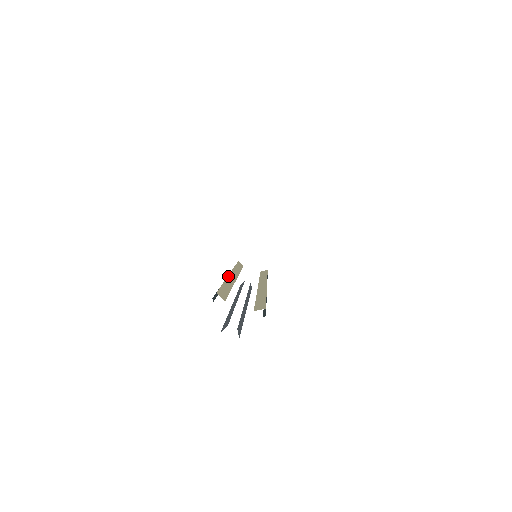
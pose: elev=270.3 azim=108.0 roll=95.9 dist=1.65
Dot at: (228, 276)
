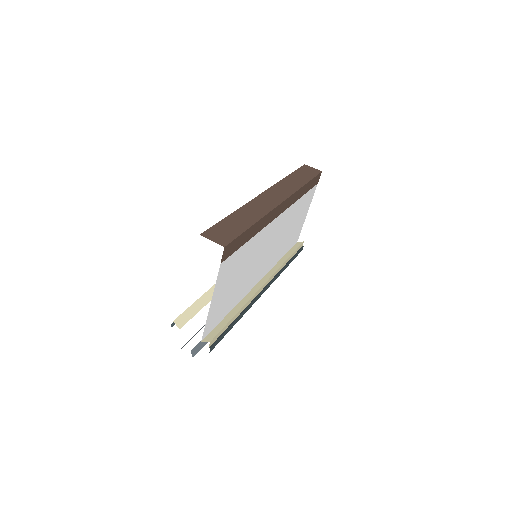
Dot at: occluded
